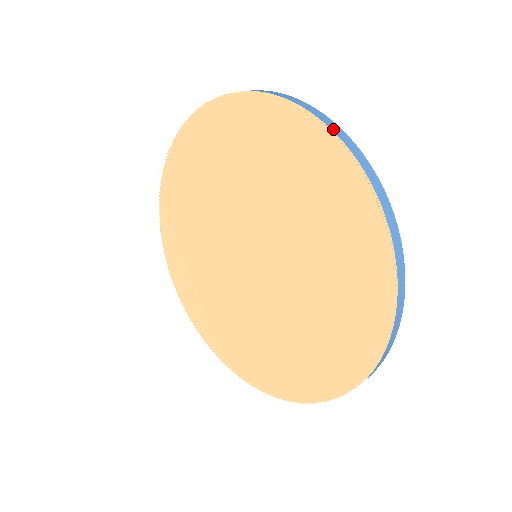
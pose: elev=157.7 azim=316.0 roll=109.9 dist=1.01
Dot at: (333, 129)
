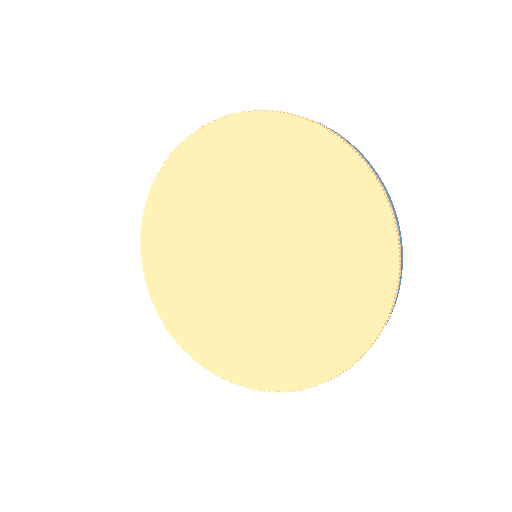
Dot at: (227, 116)
